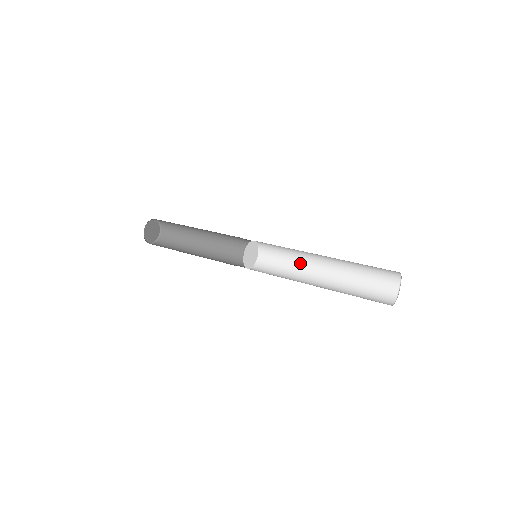
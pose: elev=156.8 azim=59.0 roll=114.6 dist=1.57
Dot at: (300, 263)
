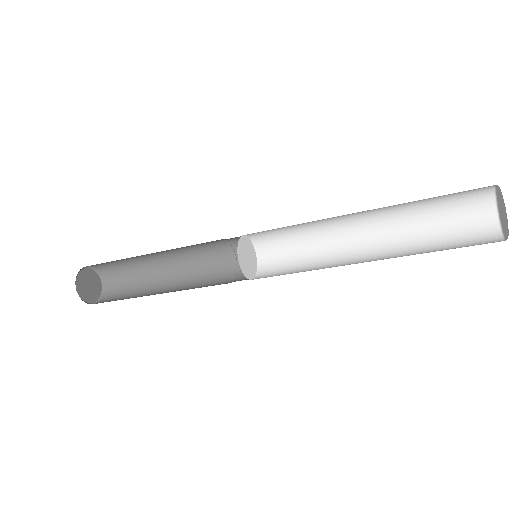
Dot at: (326, 249)
